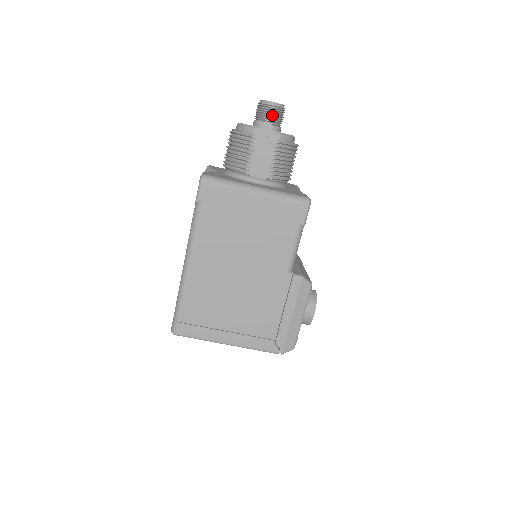
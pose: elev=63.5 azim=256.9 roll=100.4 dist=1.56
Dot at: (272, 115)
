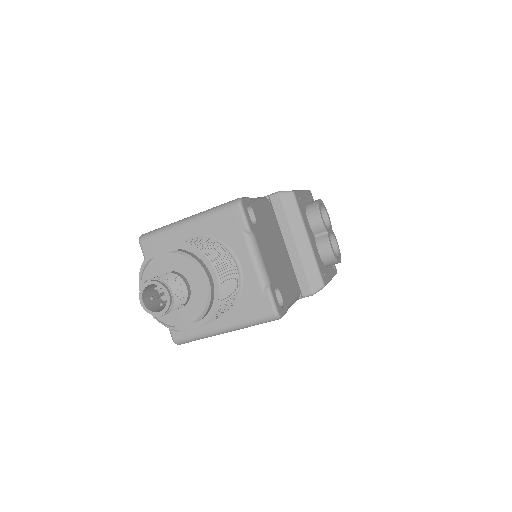
Dot at: occluded
